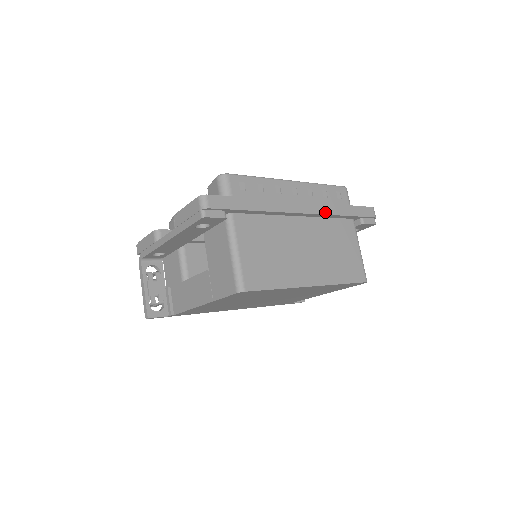
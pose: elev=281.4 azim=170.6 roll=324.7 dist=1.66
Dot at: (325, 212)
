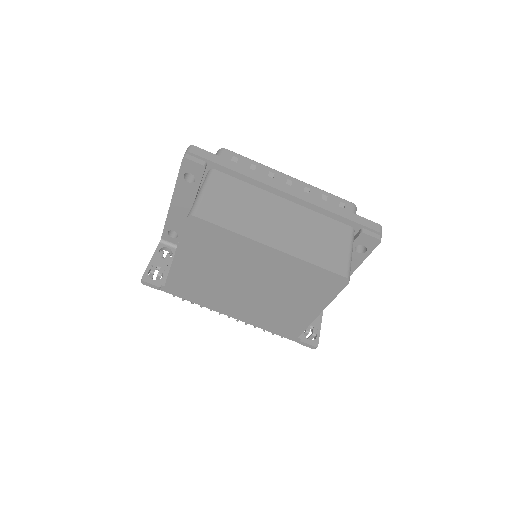
Dot at: (314, 203)
